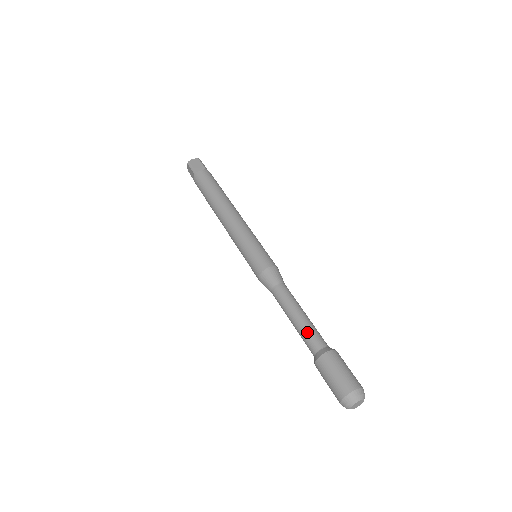
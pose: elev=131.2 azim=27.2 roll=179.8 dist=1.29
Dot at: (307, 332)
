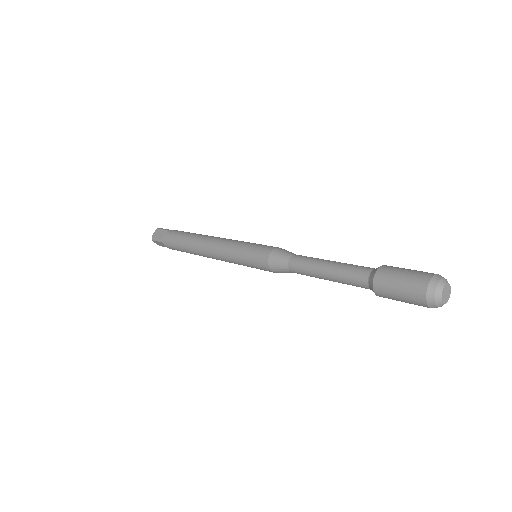
Dot at: occluded
